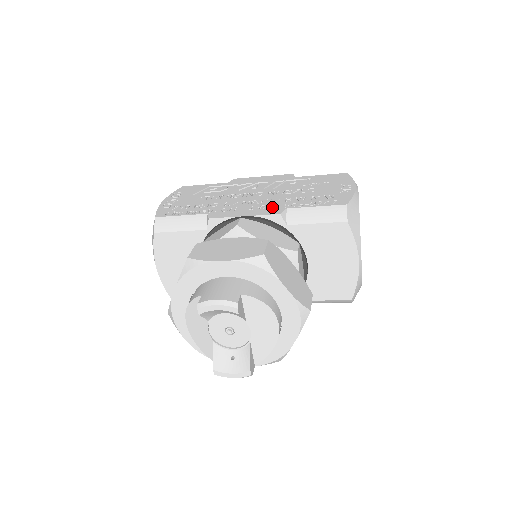
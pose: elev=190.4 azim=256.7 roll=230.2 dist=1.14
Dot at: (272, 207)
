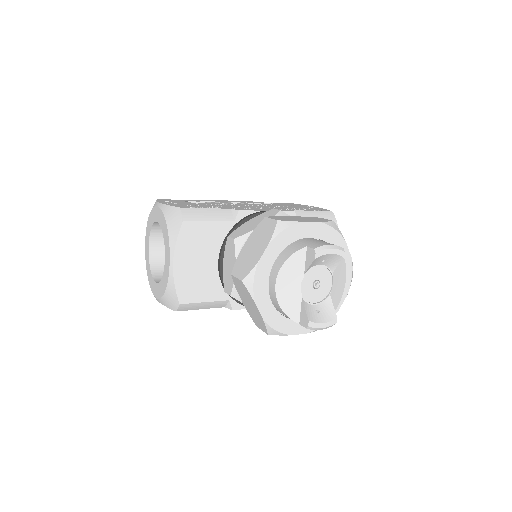
Dot at: (280, 209)
